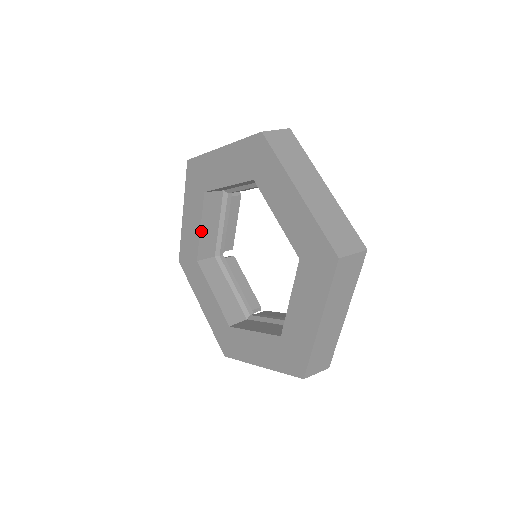
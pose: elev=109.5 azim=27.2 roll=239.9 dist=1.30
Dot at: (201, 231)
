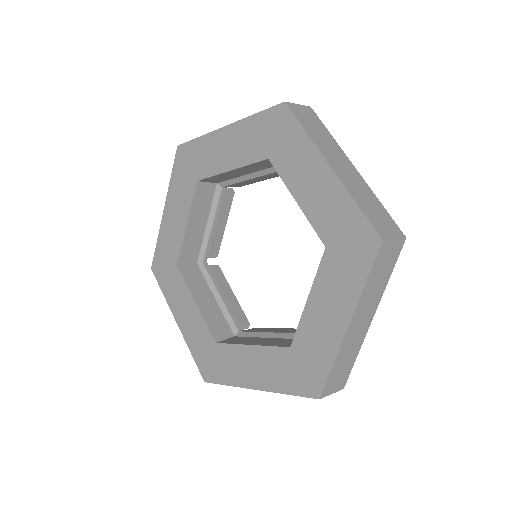
Dot at: (187, 229)
